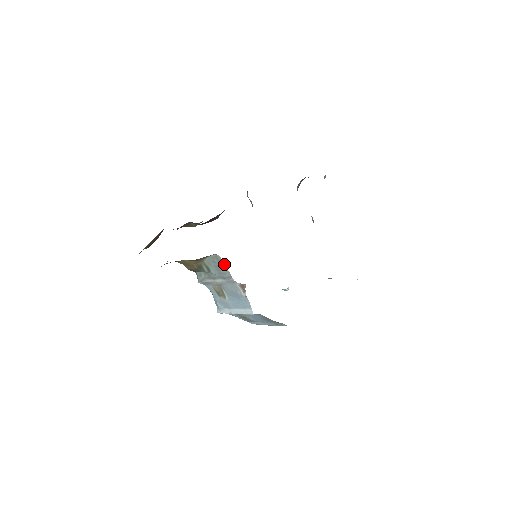
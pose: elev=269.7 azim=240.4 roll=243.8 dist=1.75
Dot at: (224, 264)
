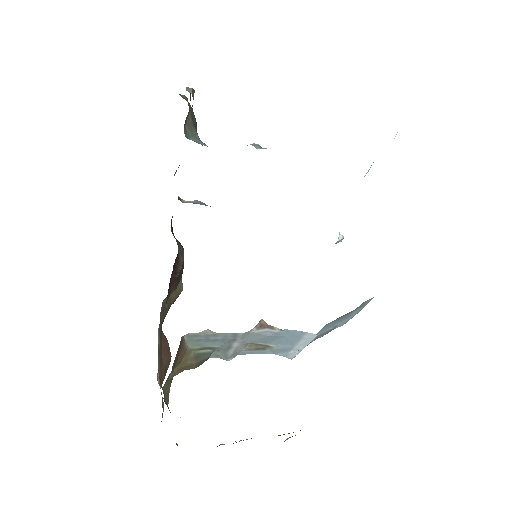
Dot at: (207, 333)
